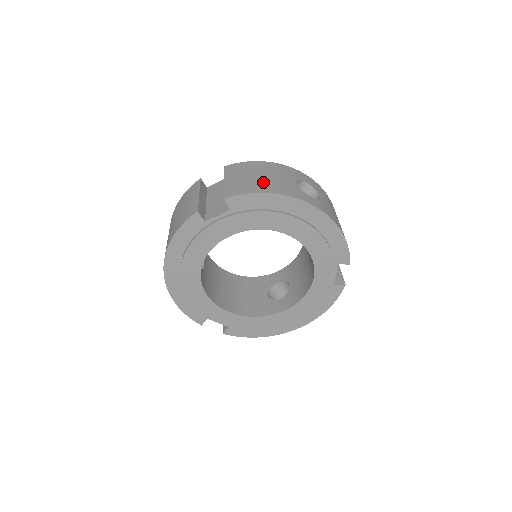
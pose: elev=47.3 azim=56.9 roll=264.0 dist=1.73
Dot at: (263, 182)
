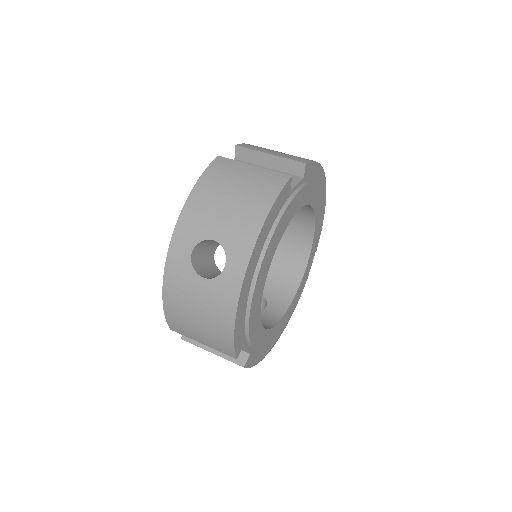
Dot at: occluded
